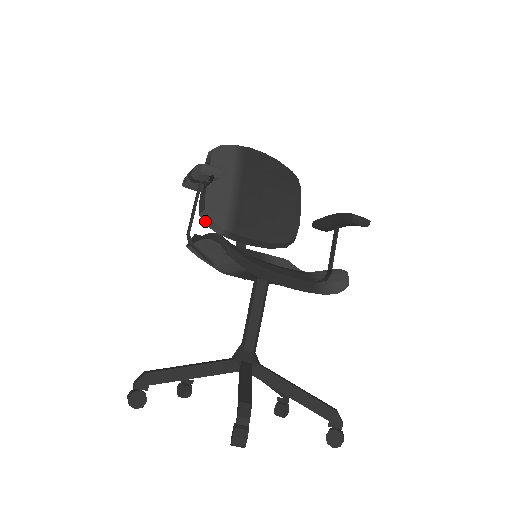
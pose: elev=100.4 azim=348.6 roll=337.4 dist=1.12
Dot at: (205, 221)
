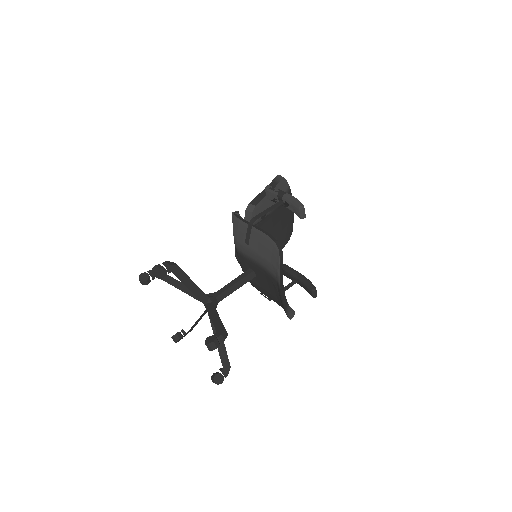
Dot at: (248, 210)
